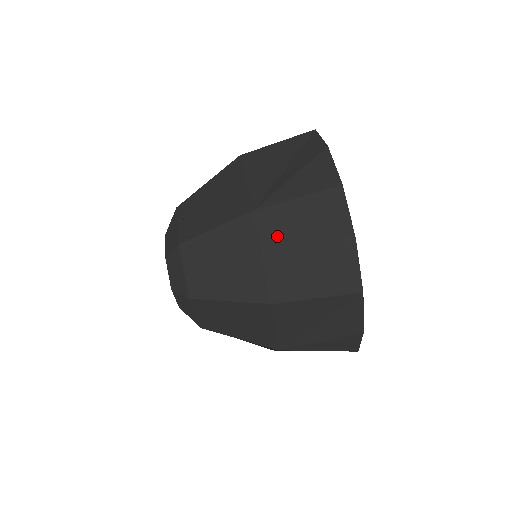
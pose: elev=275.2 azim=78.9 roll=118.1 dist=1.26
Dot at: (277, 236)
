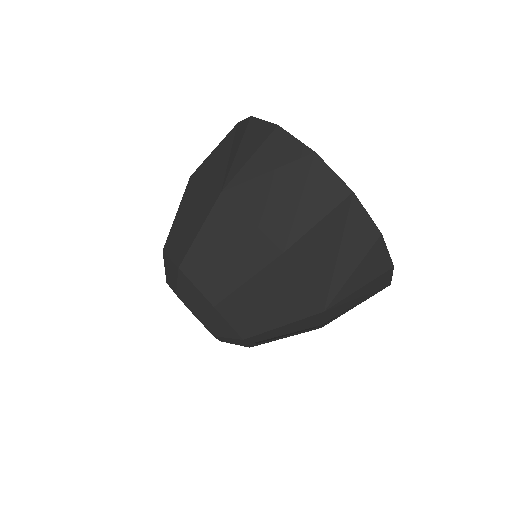
Dot at: (253, 196)
